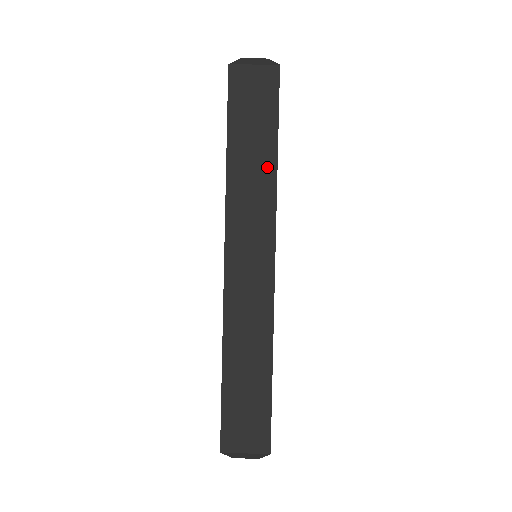
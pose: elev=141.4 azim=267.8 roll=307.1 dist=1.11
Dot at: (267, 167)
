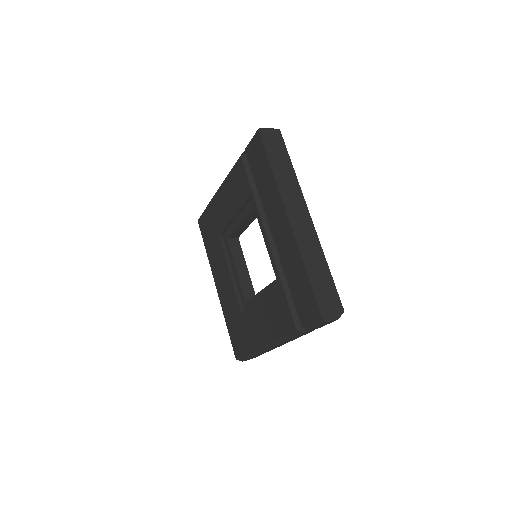
Dot at: (291, 172)
